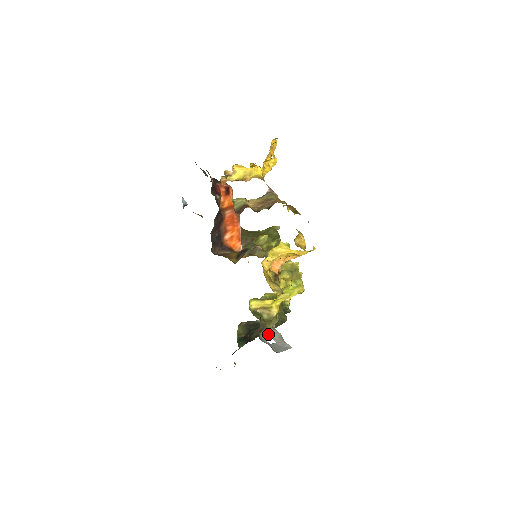
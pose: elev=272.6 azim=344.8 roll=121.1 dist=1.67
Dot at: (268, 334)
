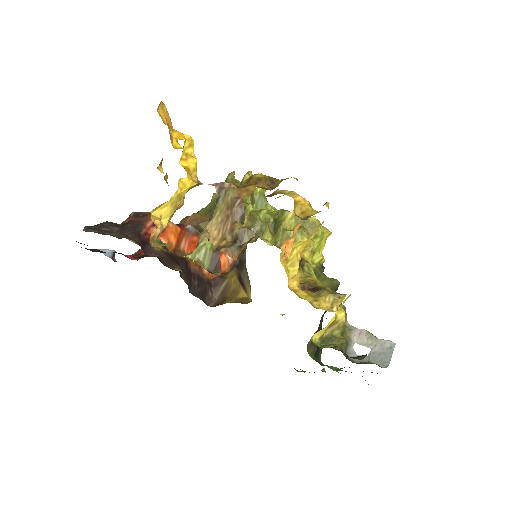
Dot at: (353, 344)
